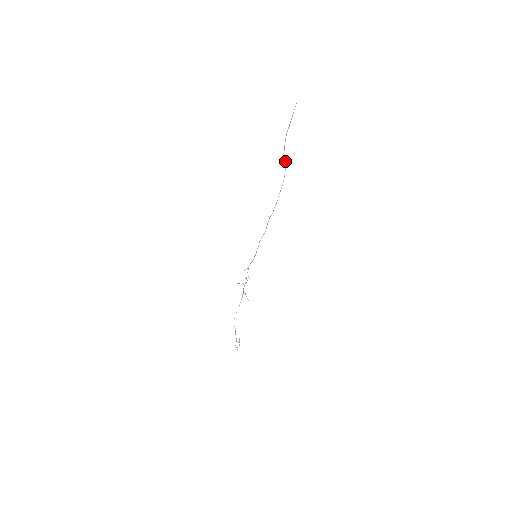
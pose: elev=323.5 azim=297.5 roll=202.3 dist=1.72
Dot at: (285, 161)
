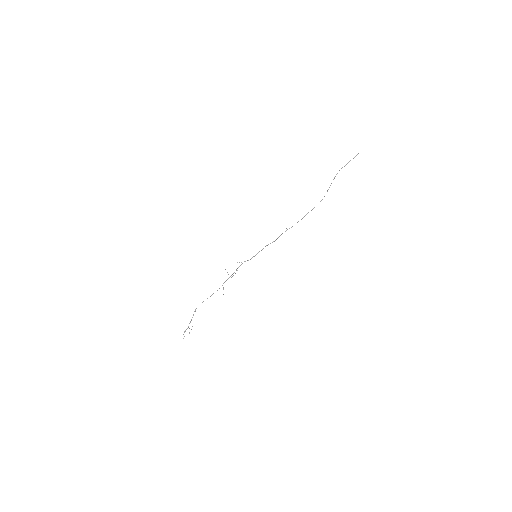
Dot at: (328, 189)
